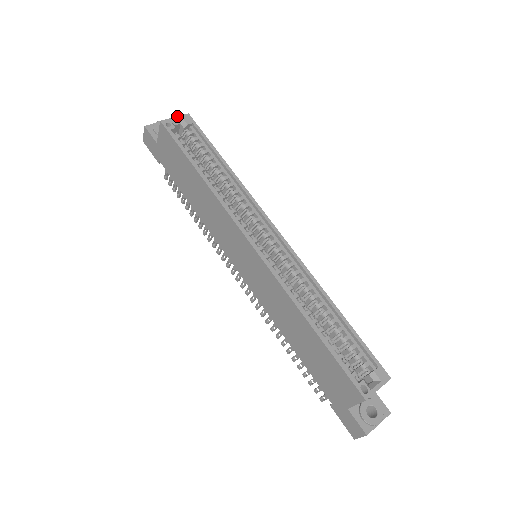
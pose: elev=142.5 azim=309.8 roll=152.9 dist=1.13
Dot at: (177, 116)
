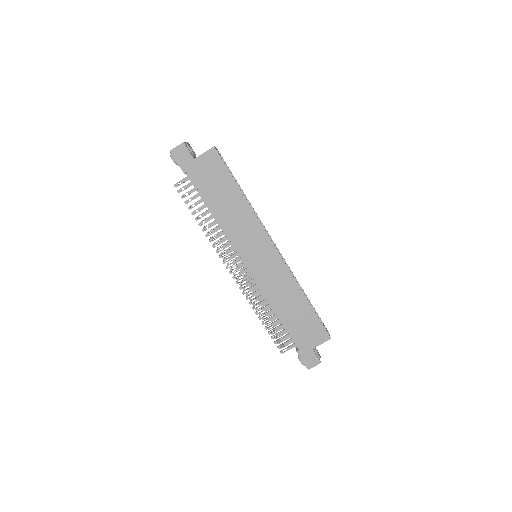
Dot at: occluded
